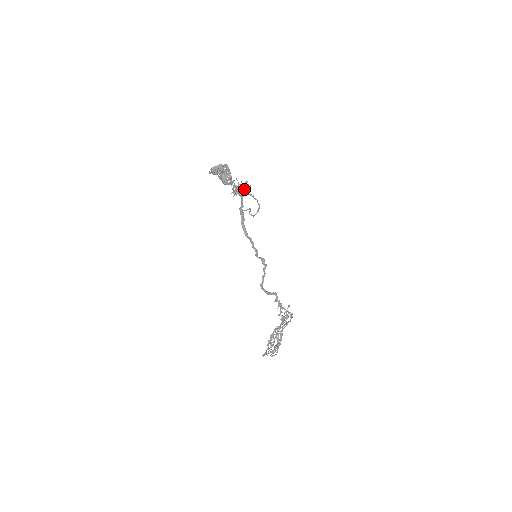
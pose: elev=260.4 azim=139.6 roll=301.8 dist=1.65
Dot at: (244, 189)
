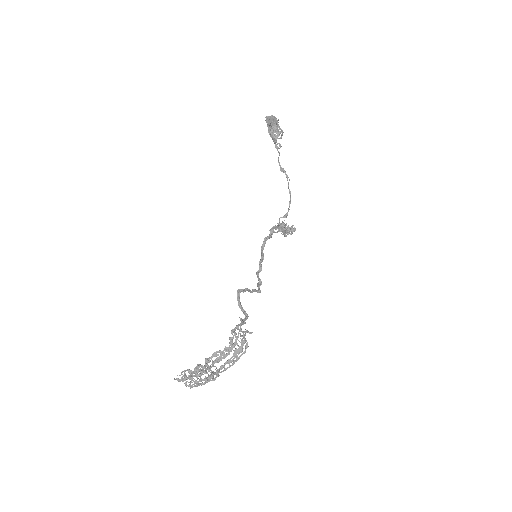
Dot at: (288, 228)
